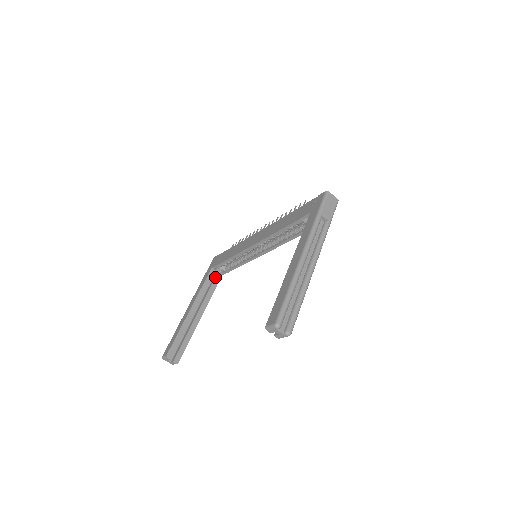
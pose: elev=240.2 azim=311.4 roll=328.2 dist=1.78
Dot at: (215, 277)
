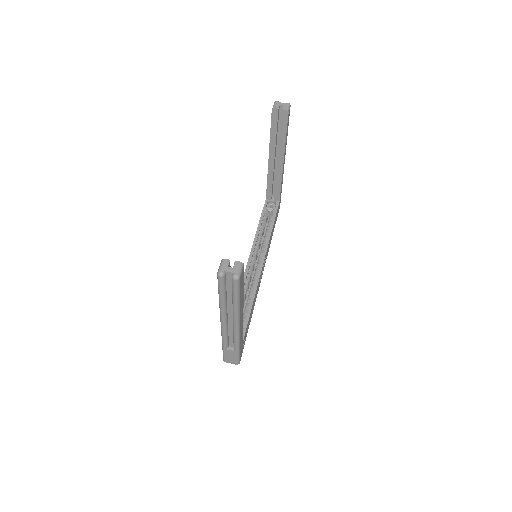
Dot at: occluded
